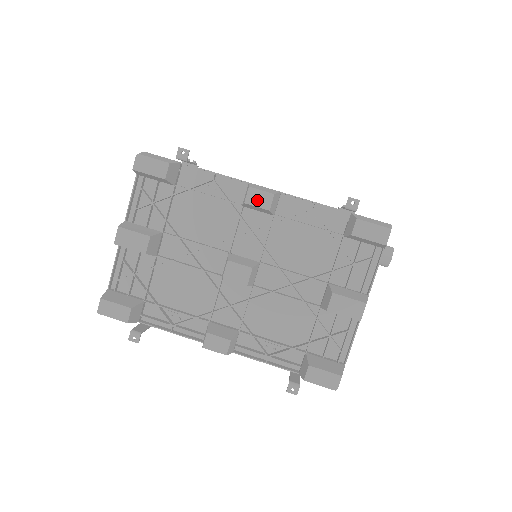
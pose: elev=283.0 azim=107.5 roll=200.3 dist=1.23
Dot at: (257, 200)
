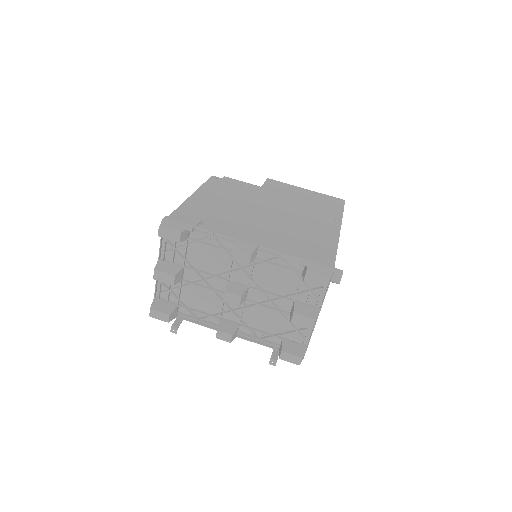
Dot at: (240, 257)
